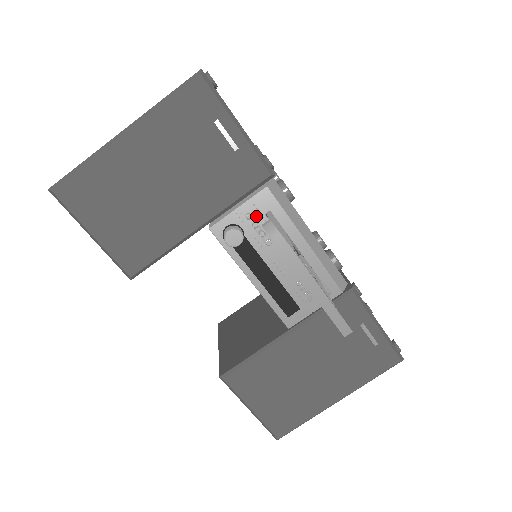
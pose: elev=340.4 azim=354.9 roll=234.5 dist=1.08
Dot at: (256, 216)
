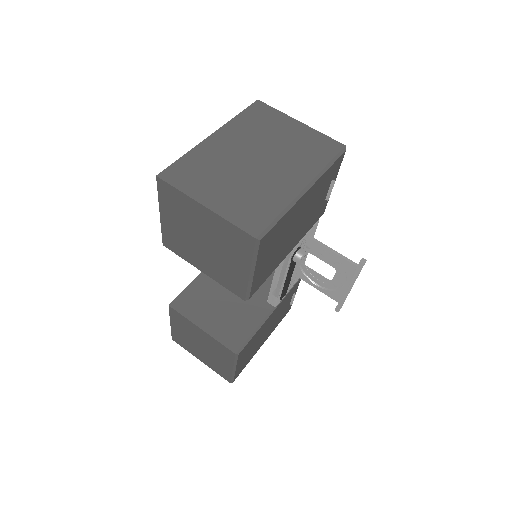
Dot at: (307, 240)
